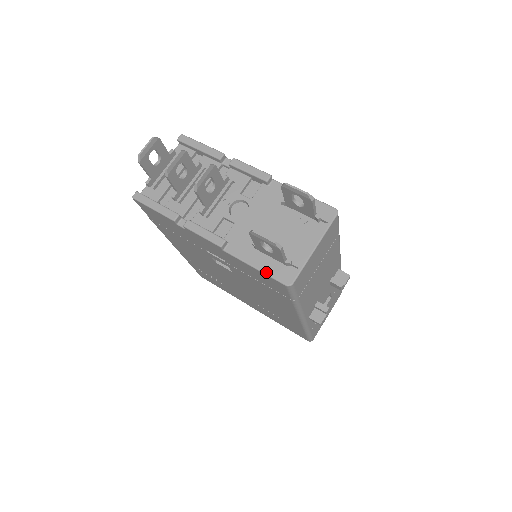
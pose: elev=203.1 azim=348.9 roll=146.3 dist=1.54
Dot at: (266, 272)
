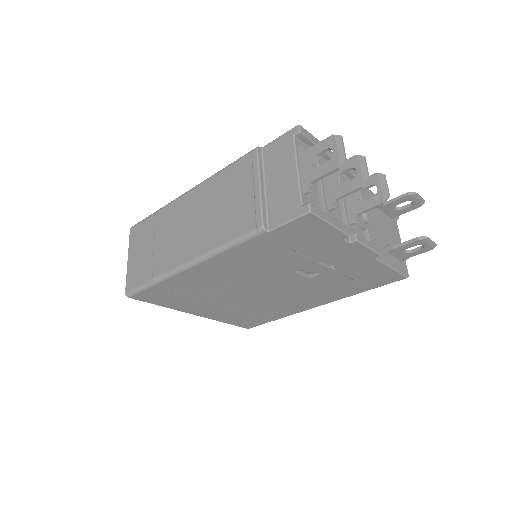
Dot at: (399, 270)
